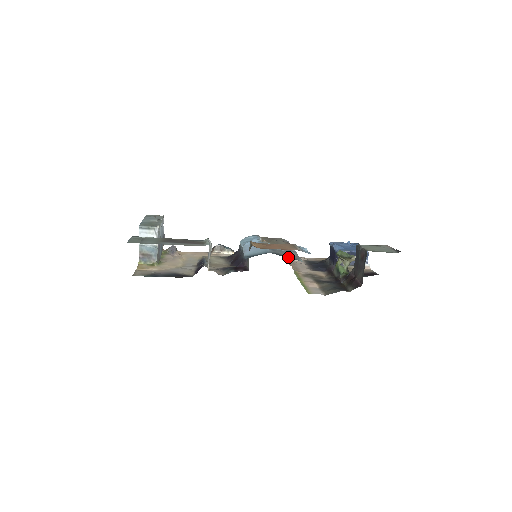
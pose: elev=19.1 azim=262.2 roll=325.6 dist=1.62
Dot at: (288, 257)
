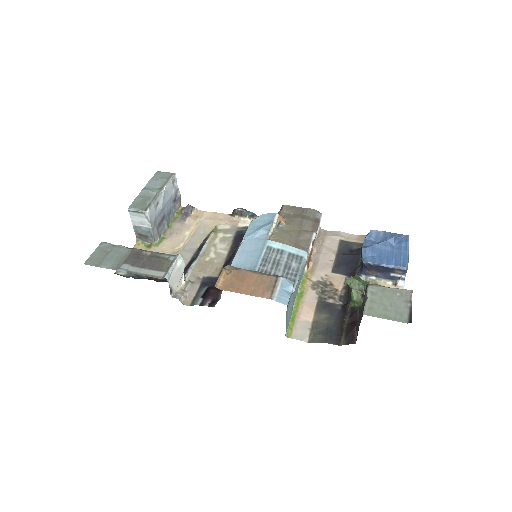
Dot at: occluded
